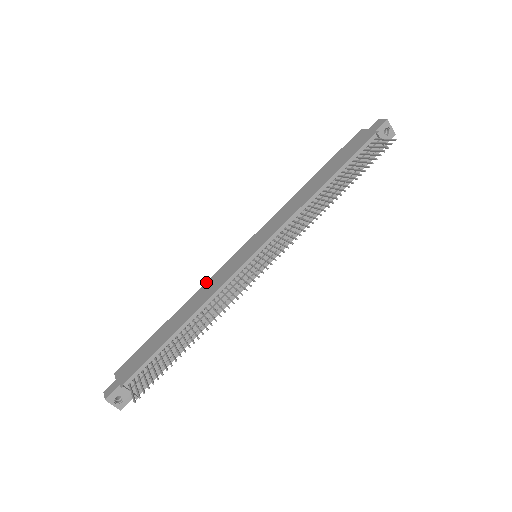
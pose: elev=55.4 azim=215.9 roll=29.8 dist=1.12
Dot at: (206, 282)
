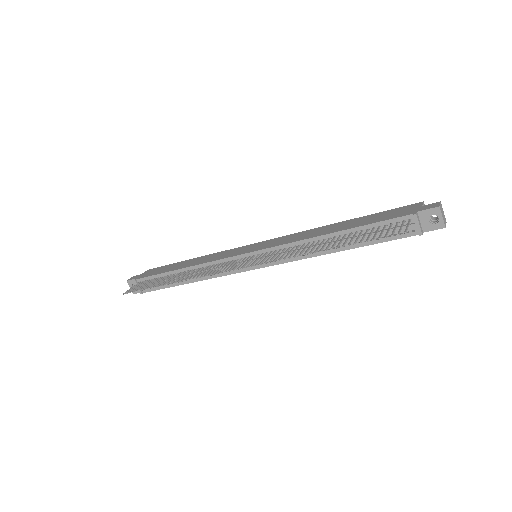
Dot at: (222, 251)
